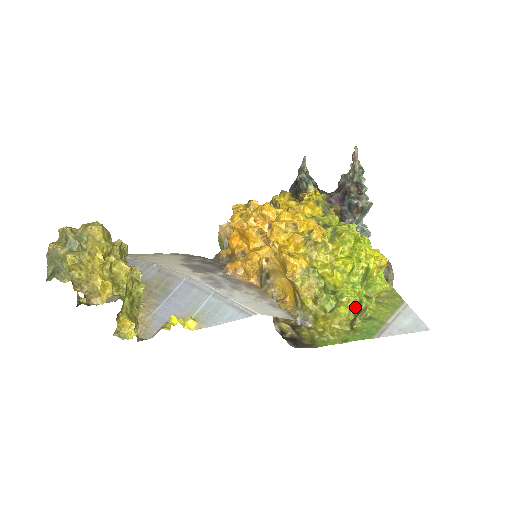
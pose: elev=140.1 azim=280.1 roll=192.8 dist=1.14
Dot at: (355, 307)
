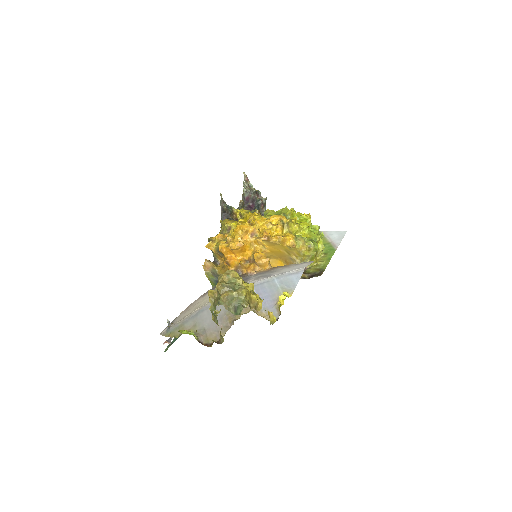
Dot at: occluded
